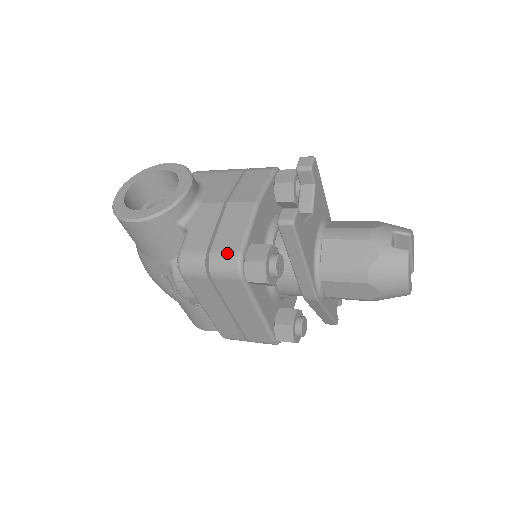
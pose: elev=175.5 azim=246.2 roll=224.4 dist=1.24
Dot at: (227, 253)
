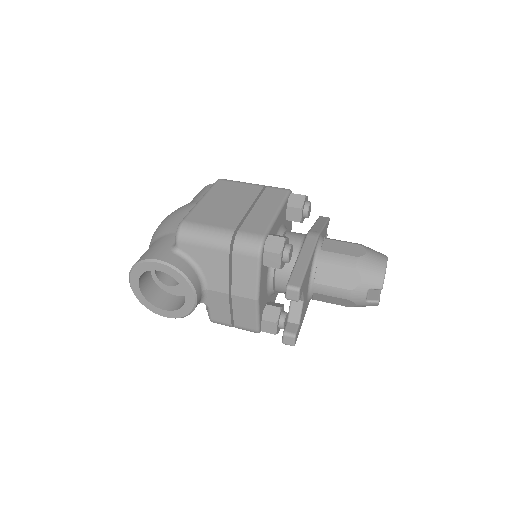
Dot at: (248, 329)
